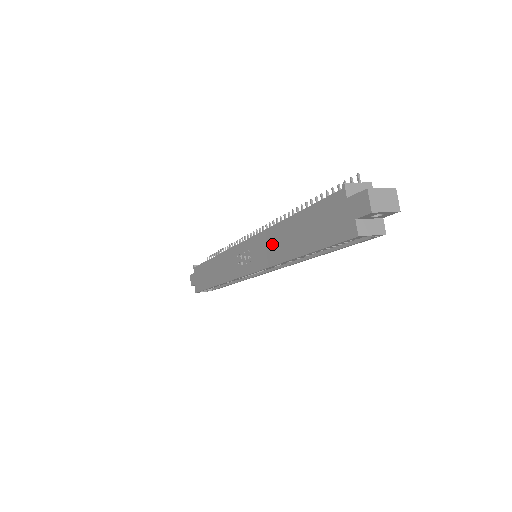
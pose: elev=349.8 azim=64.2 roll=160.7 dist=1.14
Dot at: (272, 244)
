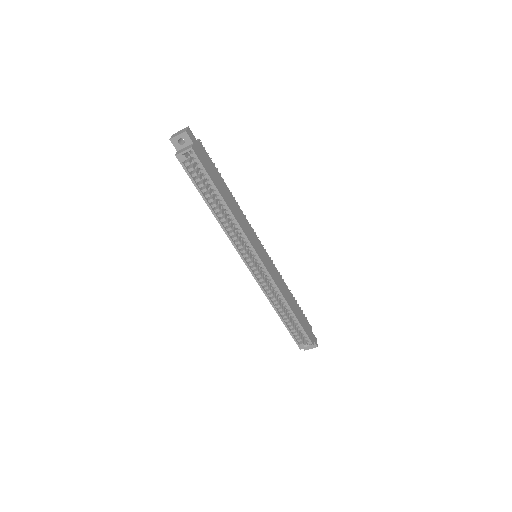
Dot at: occluded
